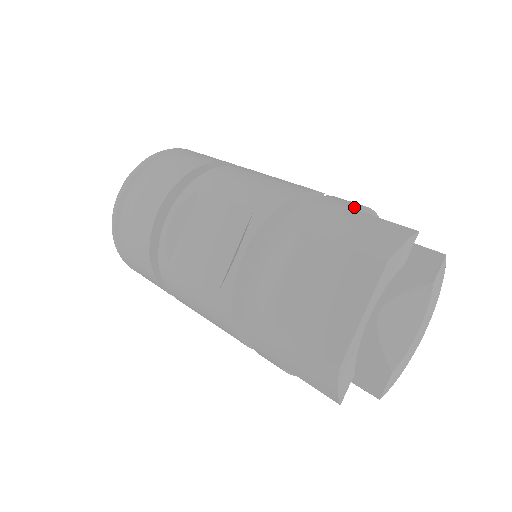
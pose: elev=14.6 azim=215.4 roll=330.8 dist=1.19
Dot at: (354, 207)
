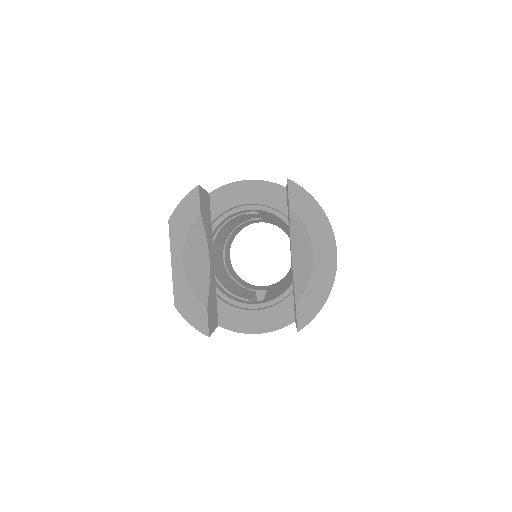
Dot at: (216, 190)
